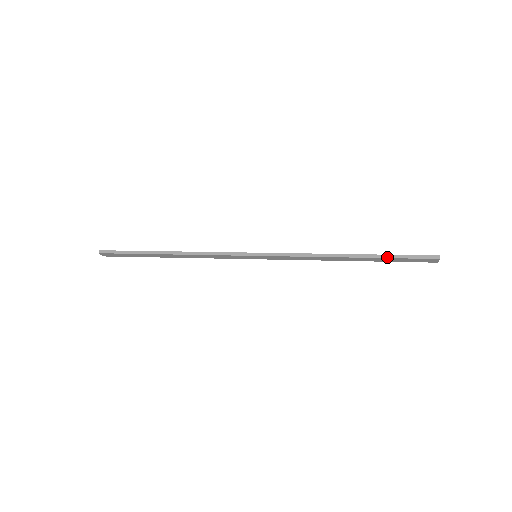
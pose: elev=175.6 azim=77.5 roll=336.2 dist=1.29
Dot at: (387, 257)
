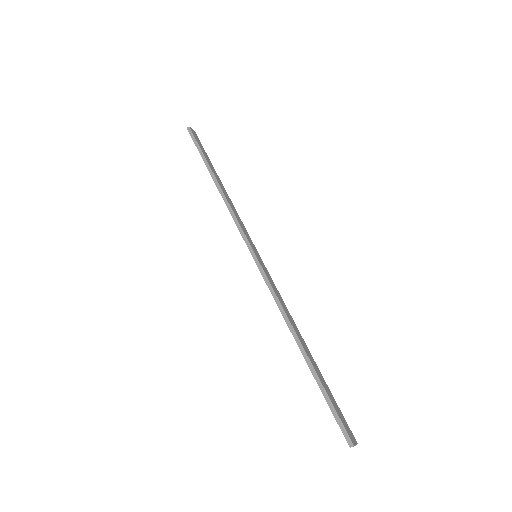
Dot at: (320, 386)
